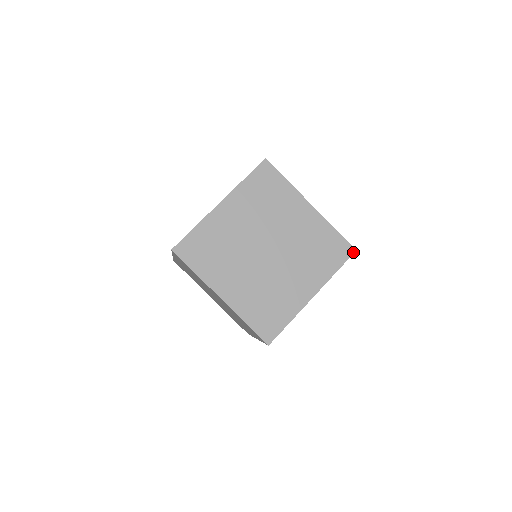
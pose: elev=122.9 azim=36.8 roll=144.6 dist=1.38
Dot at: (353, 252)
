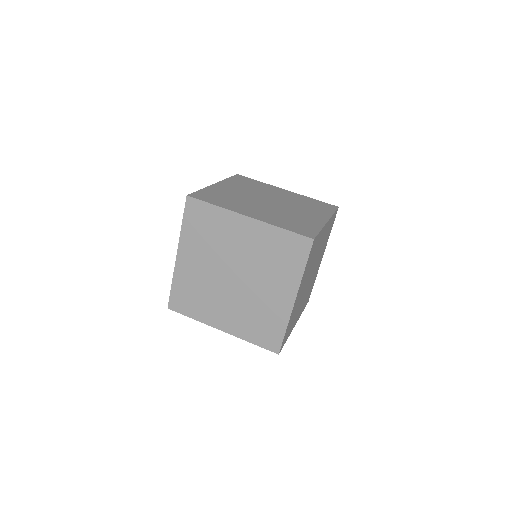
Dot at: (311, 242)
